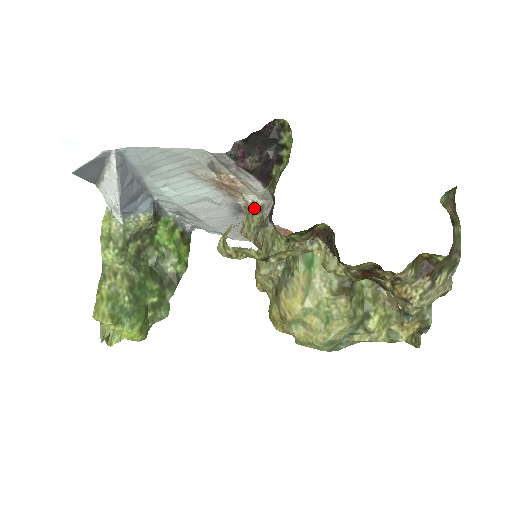
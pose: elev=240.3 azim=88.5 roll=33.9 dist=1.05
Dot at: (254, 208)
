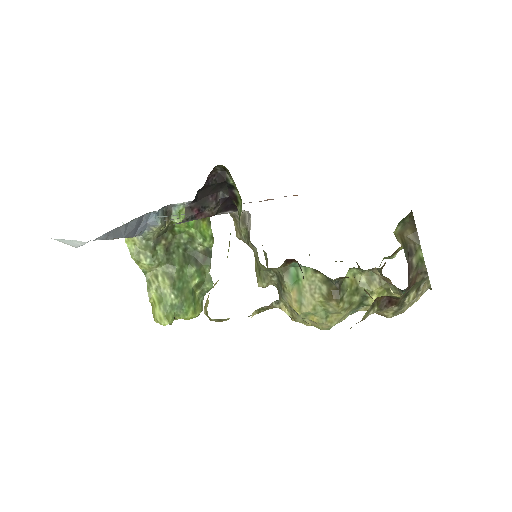
Dot at: (238, 217)
